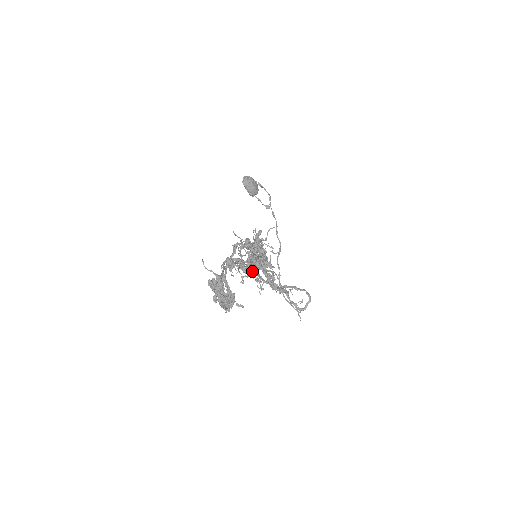
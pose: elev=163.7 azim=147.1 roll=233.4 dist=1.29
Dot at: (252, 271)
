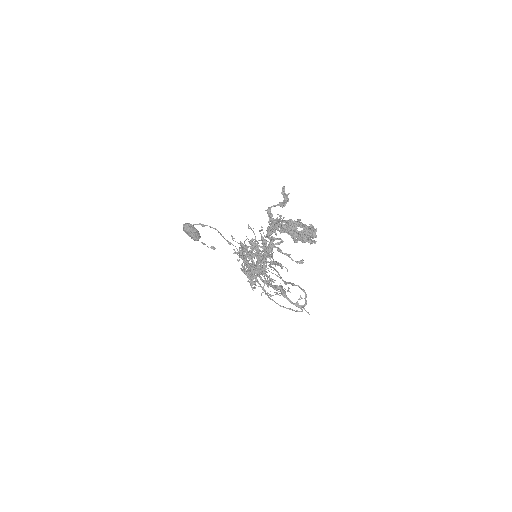
Dot at: (298, 220)
